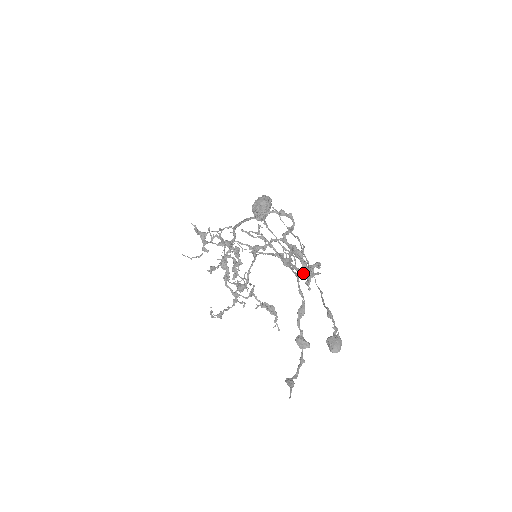
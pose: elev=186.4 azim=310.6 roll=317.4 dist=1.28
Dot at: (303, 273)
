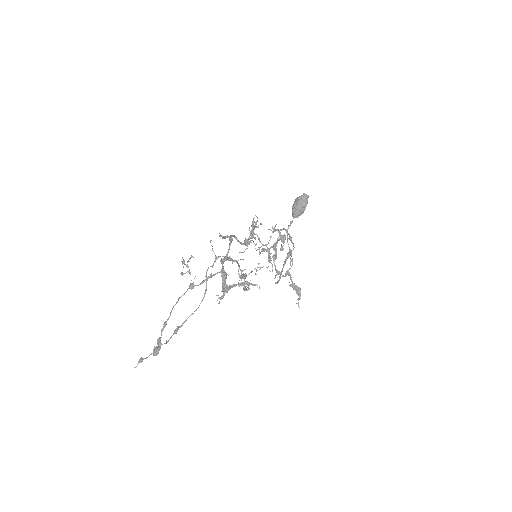
Dot at: (223, 290)
